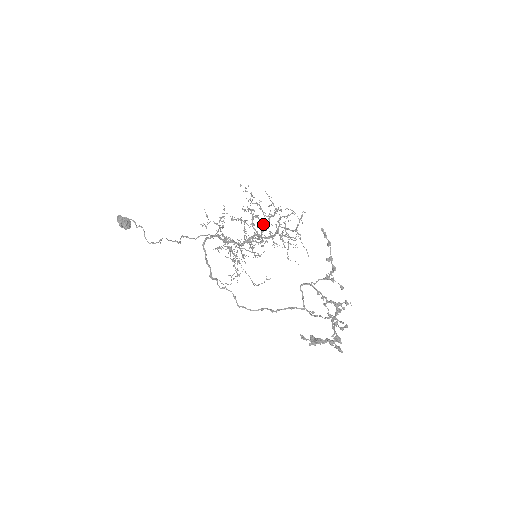
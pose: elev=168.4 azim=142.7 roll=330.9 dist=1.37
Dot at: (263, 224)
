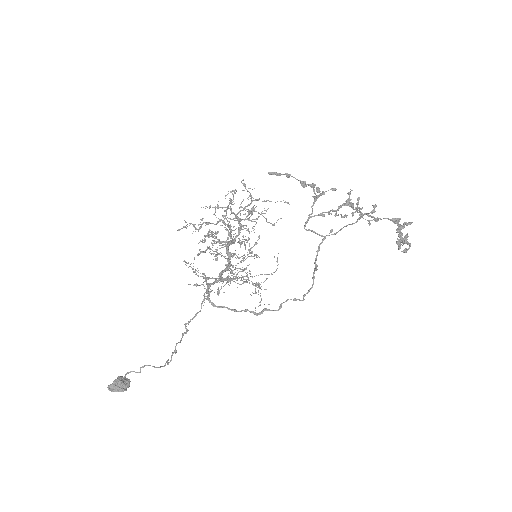
Dot at: occluded
